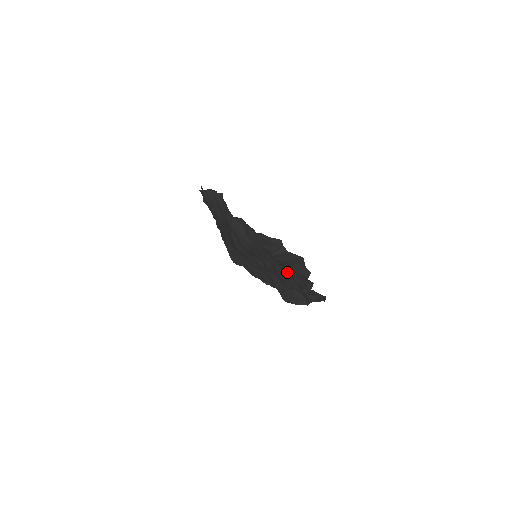
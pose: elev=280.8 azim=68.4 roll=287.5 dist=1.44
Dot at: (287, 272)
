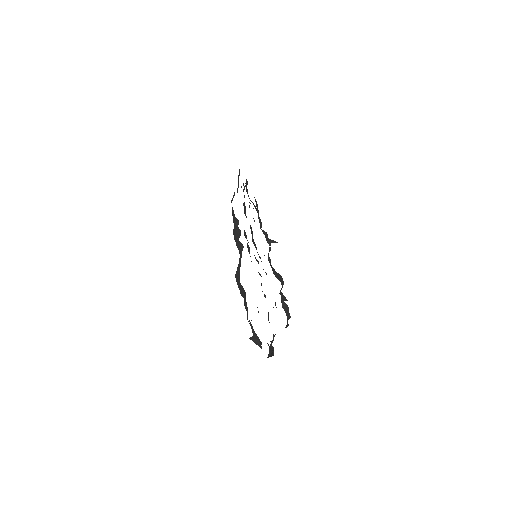
Dot at: occluded
